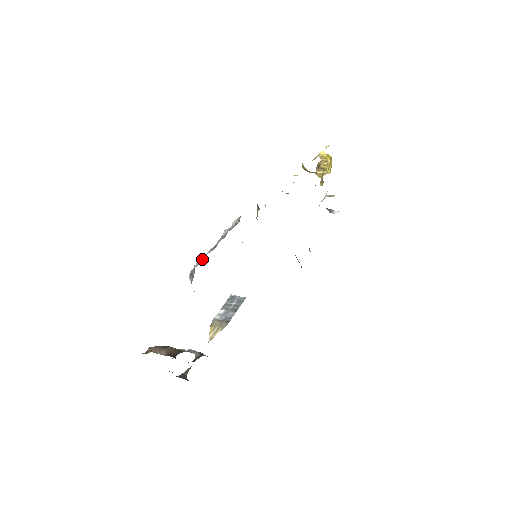
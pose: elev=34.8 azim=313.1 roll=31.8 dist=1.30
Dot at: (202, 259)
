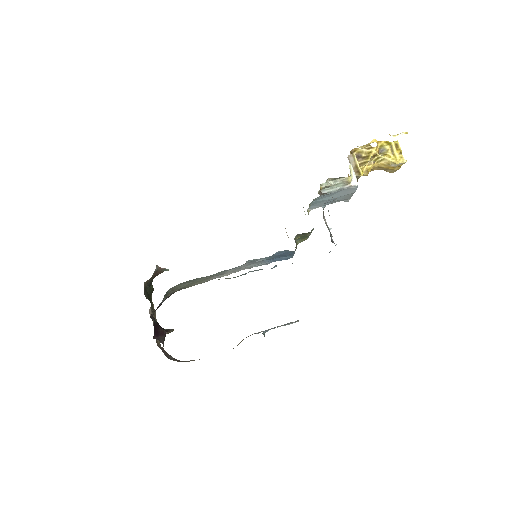
Dot at: occluded
